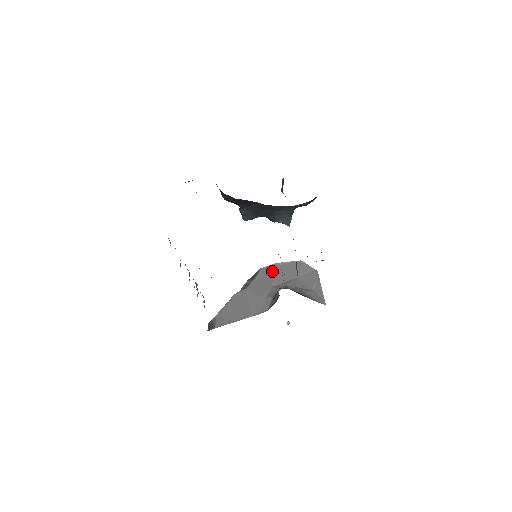
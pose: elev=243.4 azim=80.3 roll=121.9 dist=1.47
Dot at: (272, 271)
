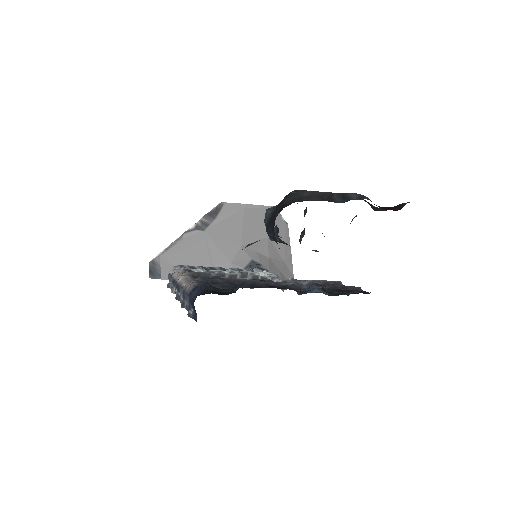
Dot at: (240, 216)
